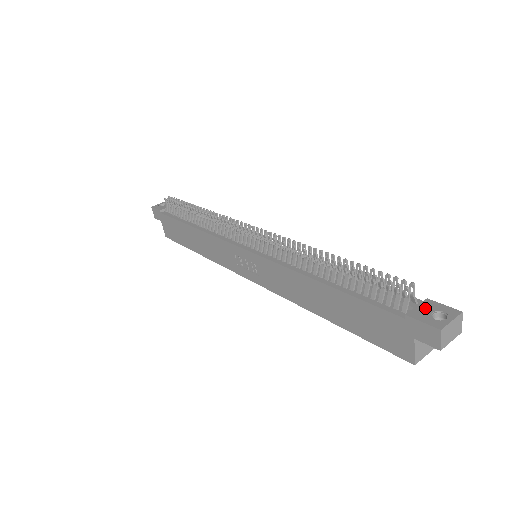
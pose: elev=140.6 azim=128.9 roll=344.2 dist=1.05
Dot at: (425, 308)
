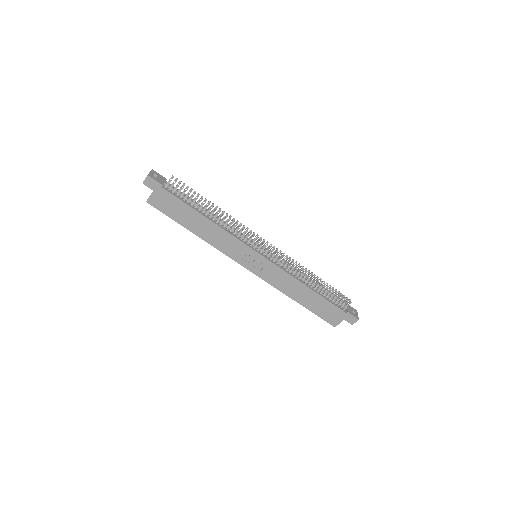
Dot at: (350, 309)
